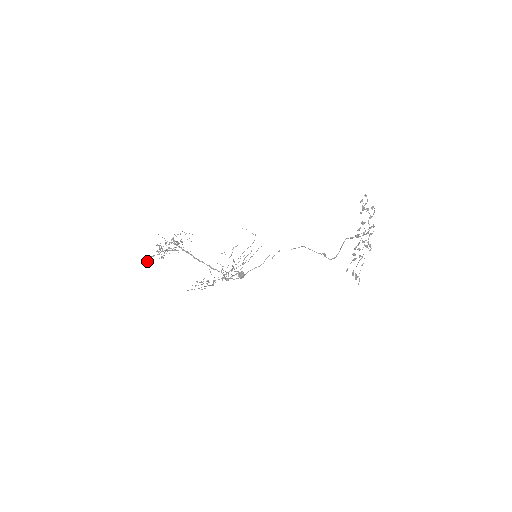
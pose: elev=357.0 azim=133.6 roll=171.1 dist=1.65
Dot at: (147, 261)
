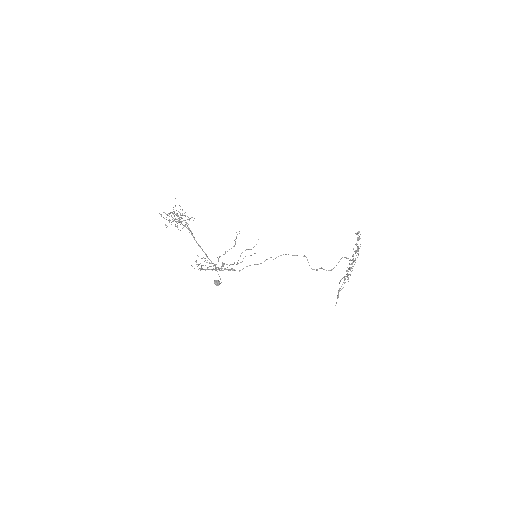
Dot at: (167, 214)
